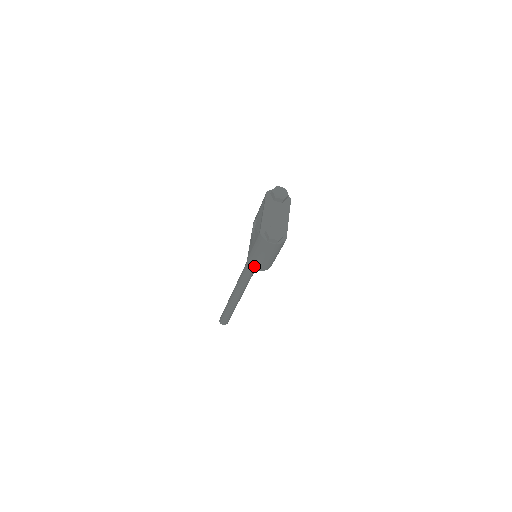
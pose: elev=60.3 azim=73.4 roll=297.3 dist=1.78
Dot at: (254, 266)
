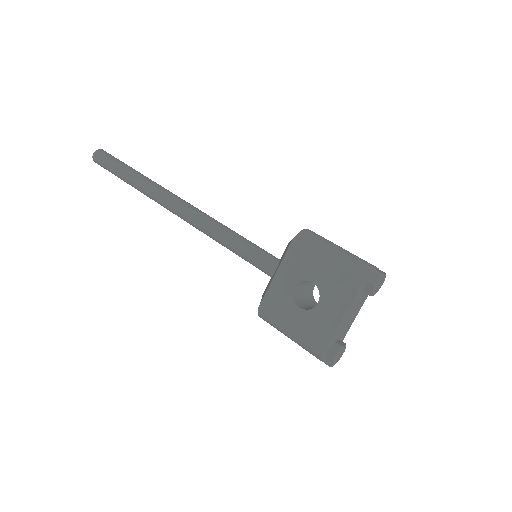
Dot at: (264, 320)
